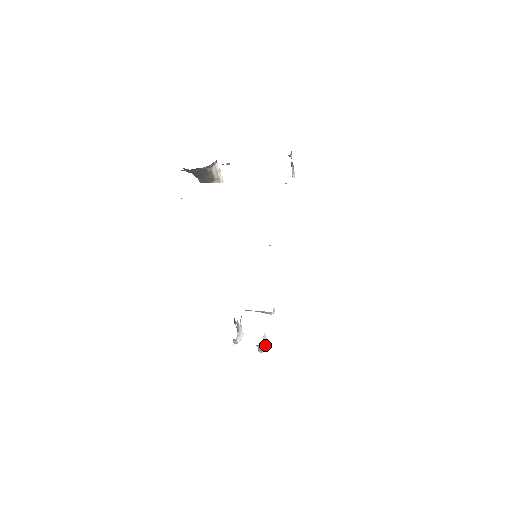
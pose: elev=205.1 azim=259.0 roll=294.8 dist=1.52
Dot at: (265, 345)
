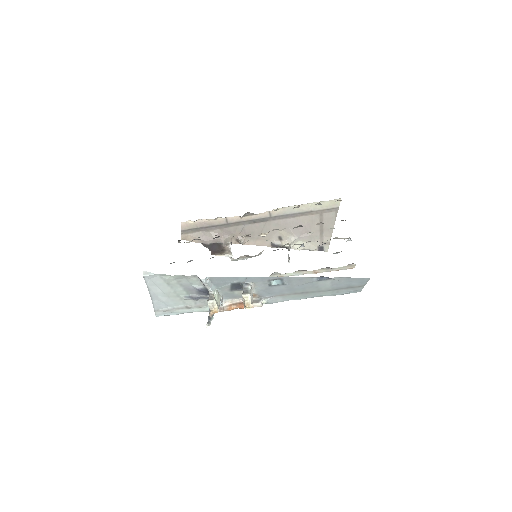
Dot at: (251, 300)
